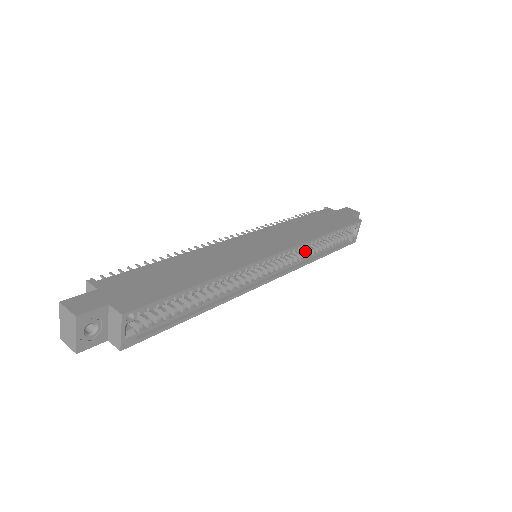
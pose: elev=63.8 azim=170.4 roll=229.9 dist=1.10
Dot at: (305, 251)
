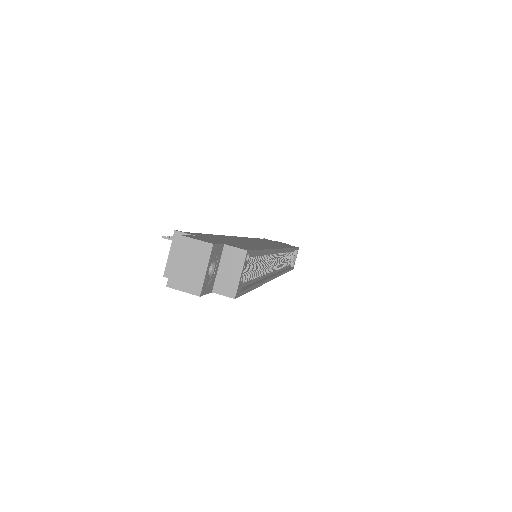
Dot at: occluded
